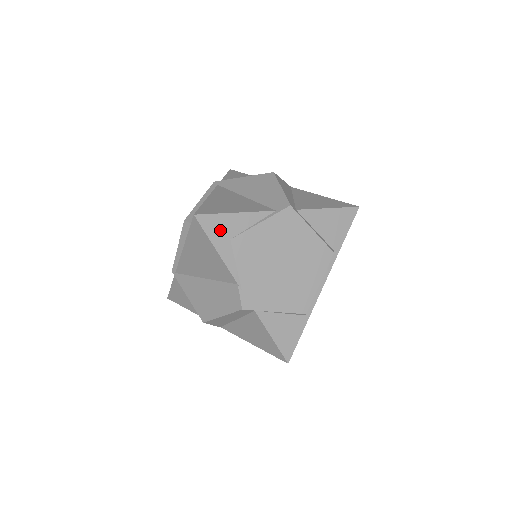
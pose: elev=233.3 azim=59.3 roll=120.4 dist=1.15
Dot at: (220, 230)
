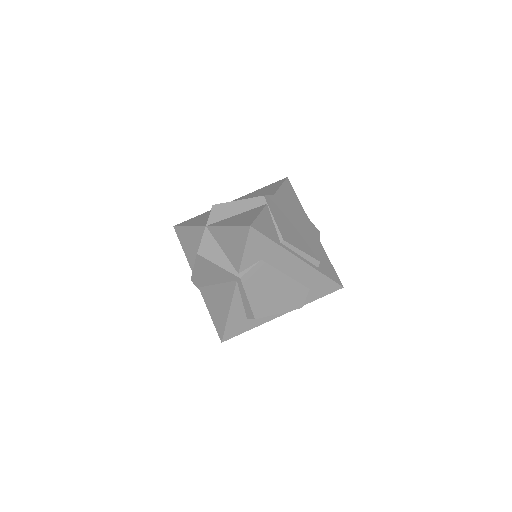
Dot at: (289, 190)
